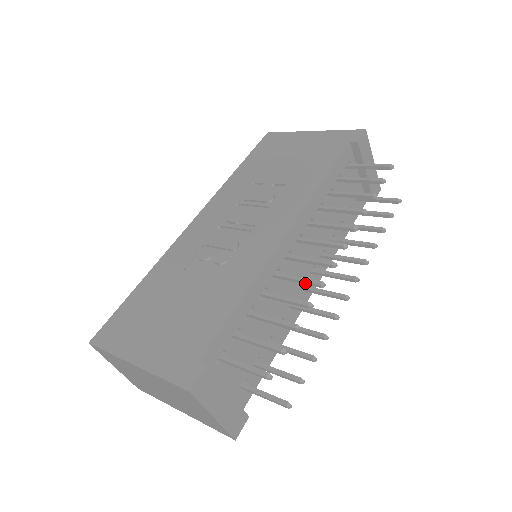
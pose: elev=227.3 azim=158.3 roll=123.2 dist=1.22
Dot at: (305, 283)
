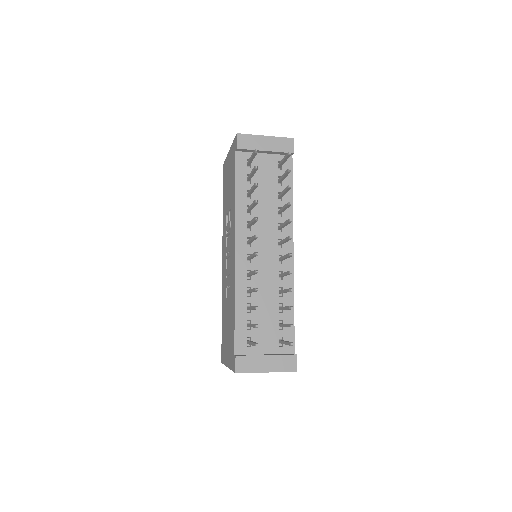
Dot at: (254, 274)
